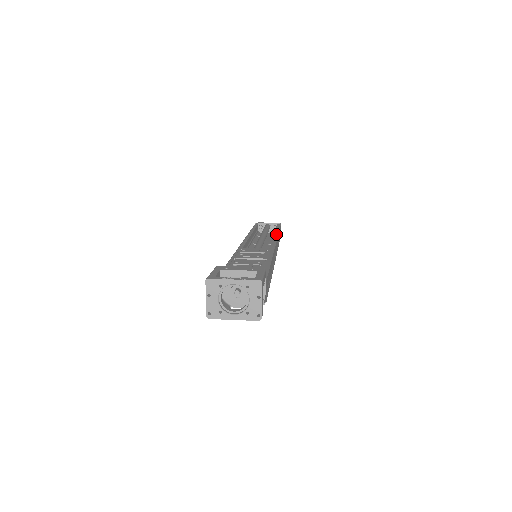
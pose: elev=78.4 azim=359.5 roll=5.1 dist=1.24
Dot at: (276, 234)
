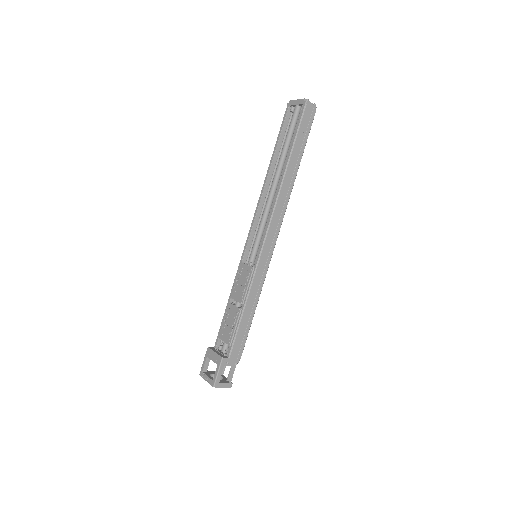
Dot at: (280, 185)
